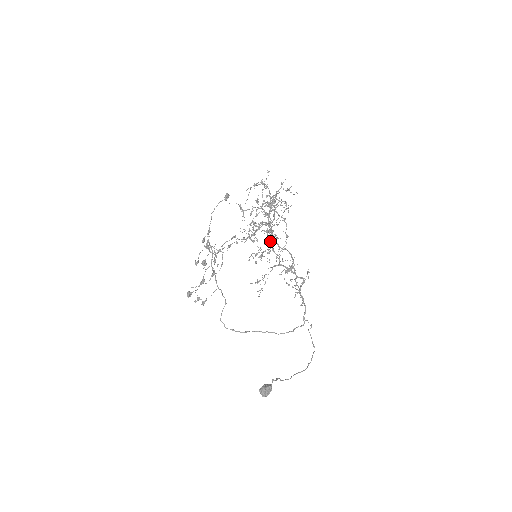
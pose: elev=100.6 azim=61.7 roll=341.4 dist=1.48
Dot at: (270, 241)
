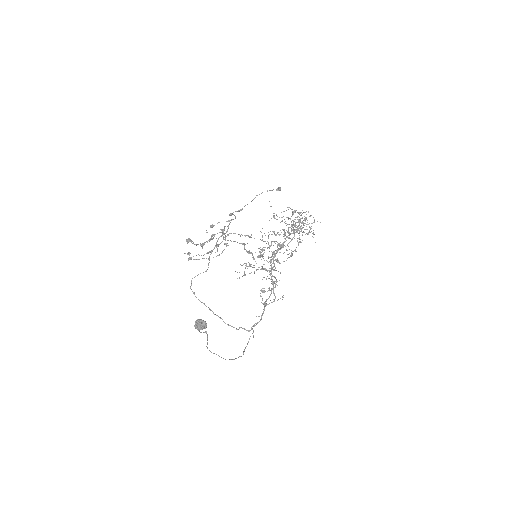
Dot at: occluded
